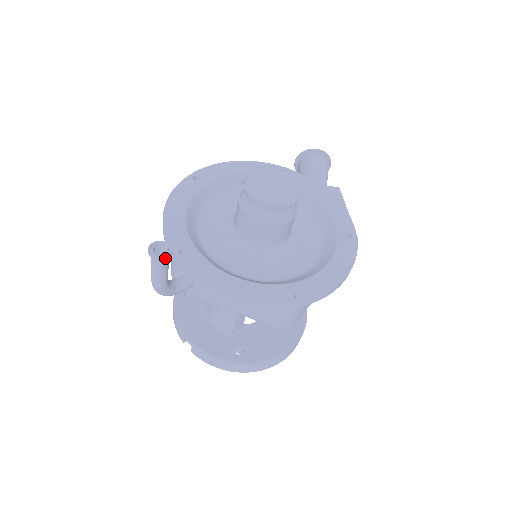
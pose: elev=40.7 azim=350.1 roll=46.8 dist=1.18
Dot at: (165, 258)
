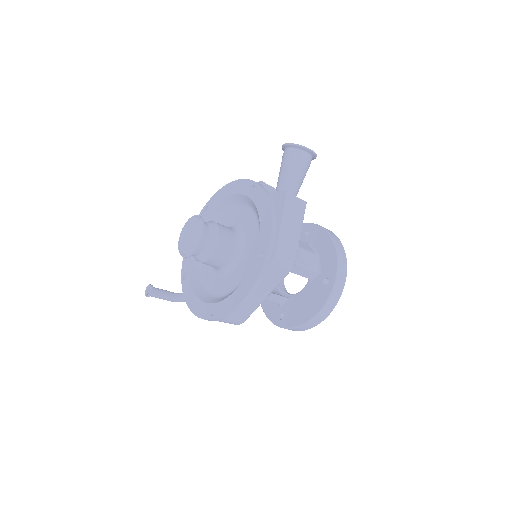
Dot at: (148, 296)
